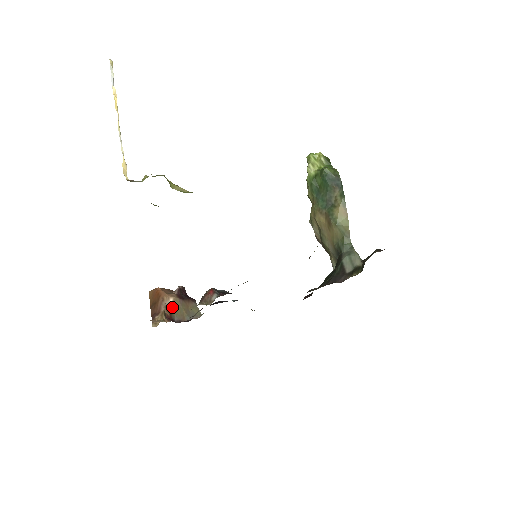
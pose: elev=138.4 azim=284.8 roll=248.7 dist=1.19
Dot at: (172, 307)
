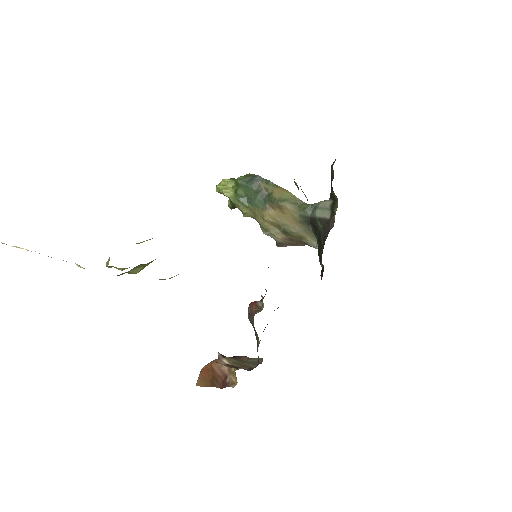
Dot at: (231, 365)
